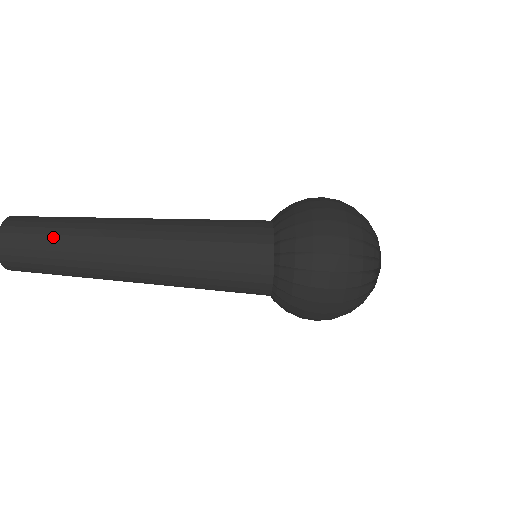
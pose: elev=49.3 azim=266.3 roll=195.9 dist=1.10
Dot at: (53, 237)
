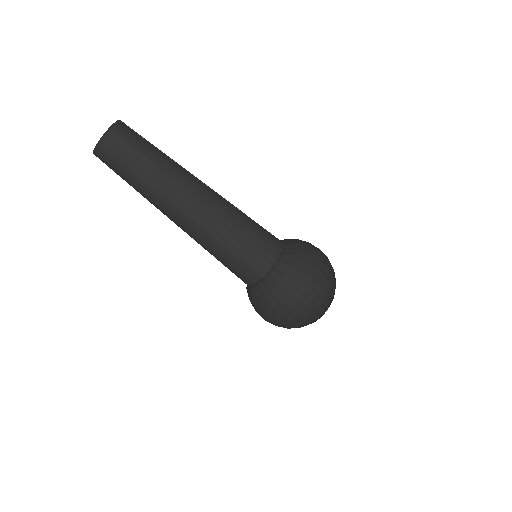
Dot at: (153, 147)
